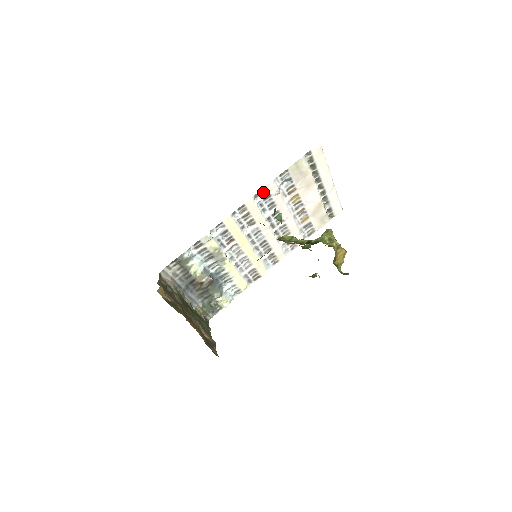
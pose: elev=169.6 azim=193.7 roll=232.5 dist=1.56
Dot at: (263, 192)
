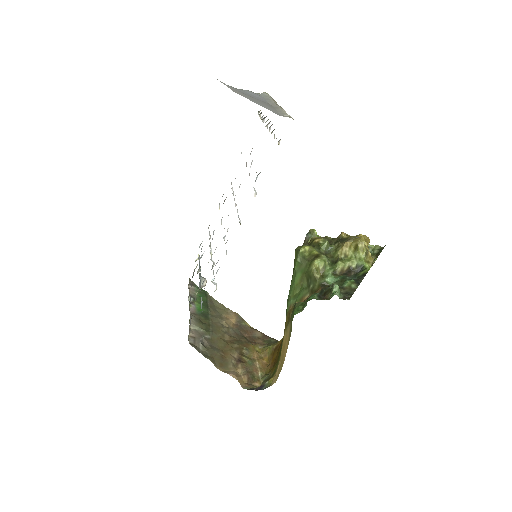
Dot at: occluded
